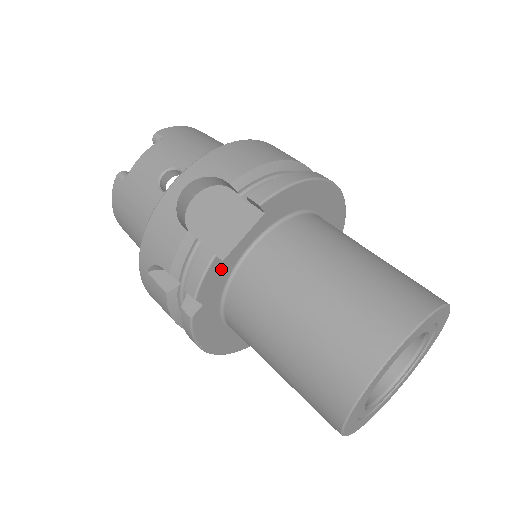
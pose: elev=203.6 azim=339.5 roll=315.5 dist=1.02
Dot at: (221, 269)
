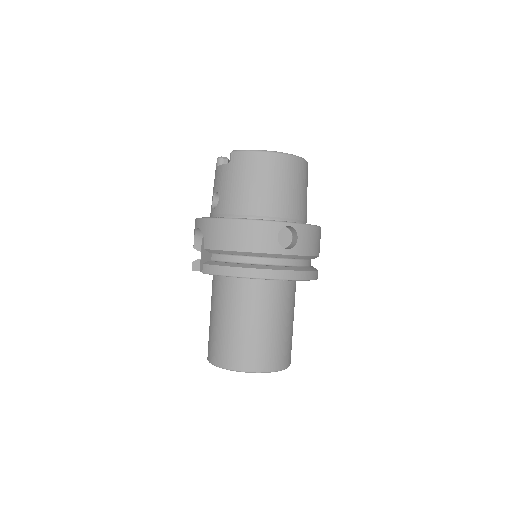
Dot at: occluded
